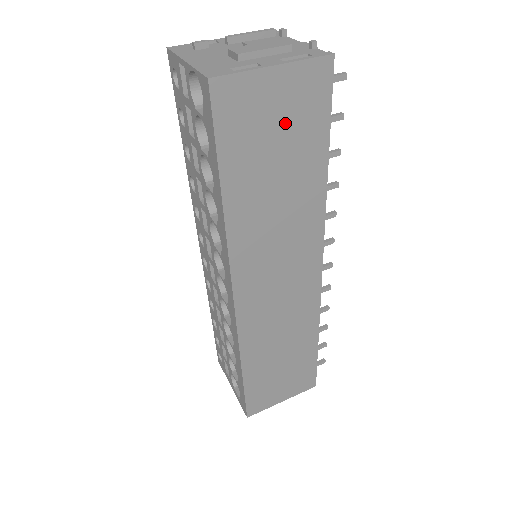
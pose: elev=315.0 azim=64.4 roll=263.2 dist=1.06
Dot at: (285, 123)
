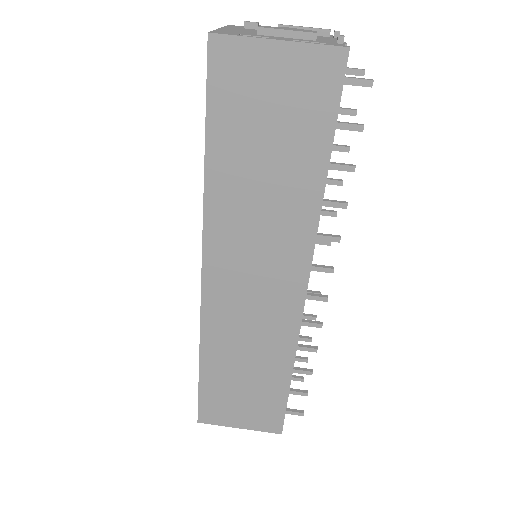
Dot at: (283, 106)
